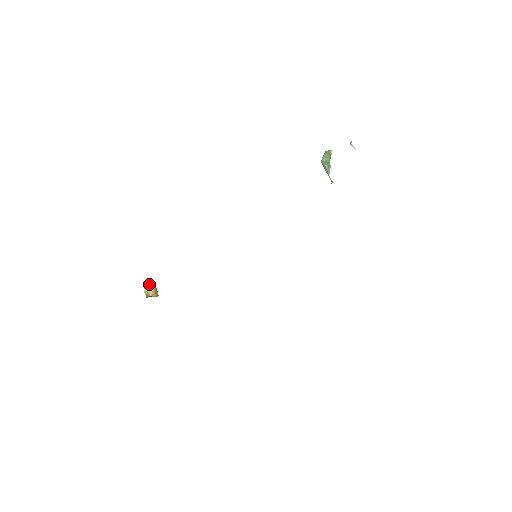
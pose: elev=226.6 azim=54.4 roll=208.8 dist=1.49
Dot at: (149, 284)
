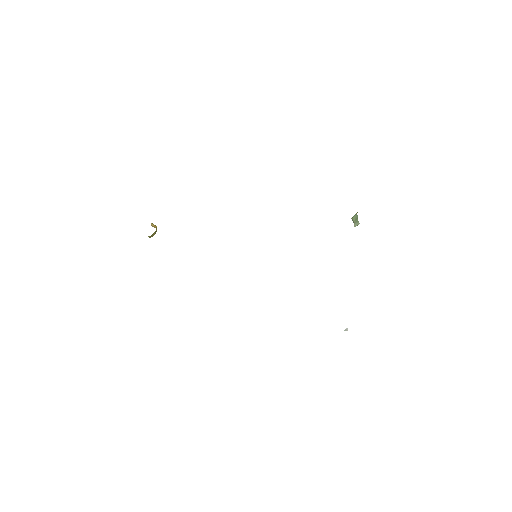
Dot at: occluded
